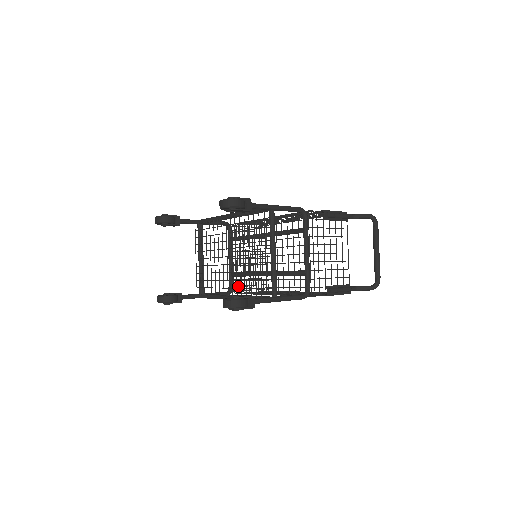
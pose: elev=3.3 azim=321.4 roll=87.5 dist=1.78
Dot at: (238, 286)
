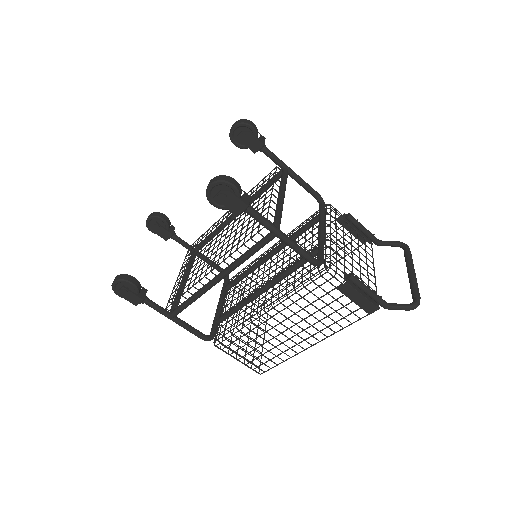
Dot at: (222, 331)
